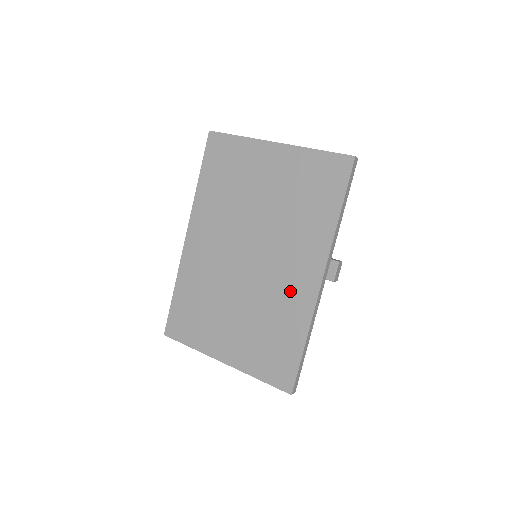
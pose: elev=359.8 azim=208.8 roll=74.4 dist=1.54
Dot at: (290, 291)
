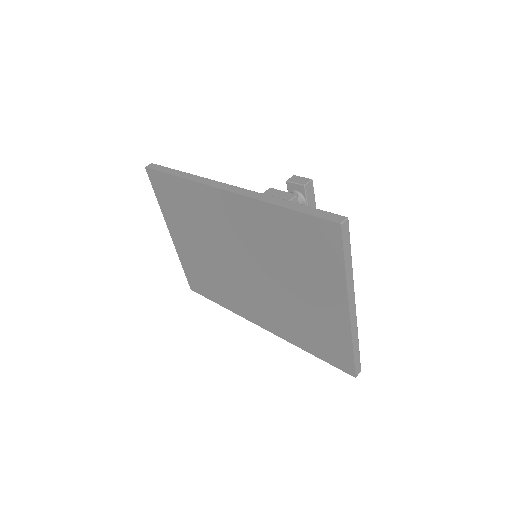
Dot at: (241, 301)
